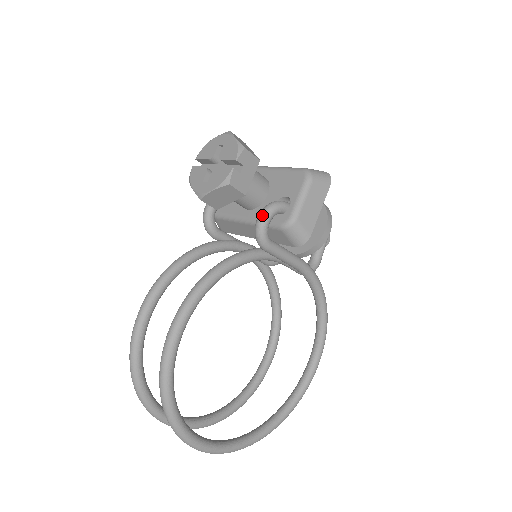
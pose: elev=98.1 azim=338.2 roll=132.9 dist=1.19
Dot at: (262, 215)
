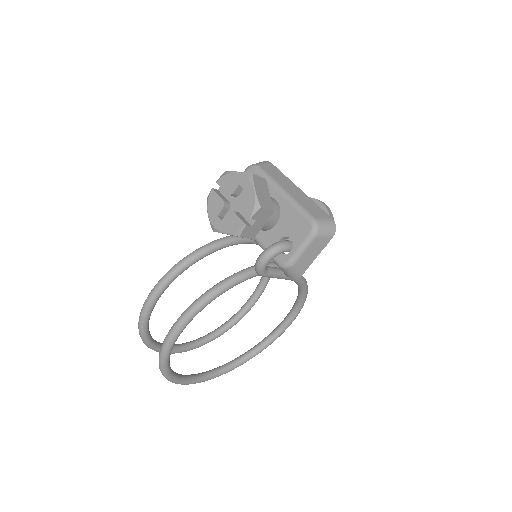
Dot at: (264, 257)
